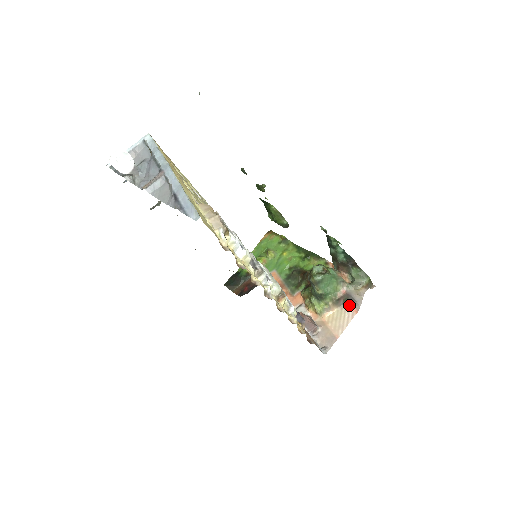
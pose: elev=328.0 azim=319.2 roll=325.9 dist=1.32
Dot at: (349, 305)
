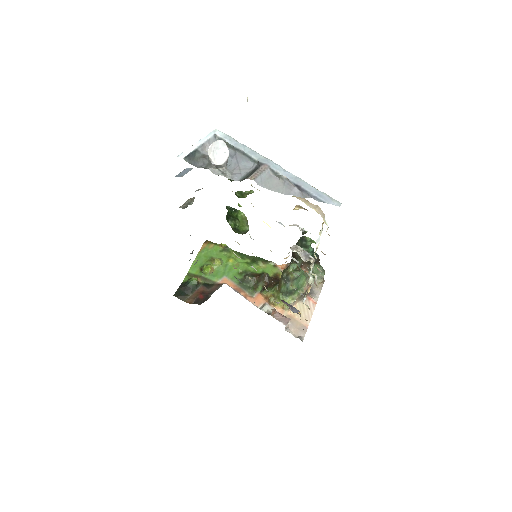
Dot at: (308, 298)
